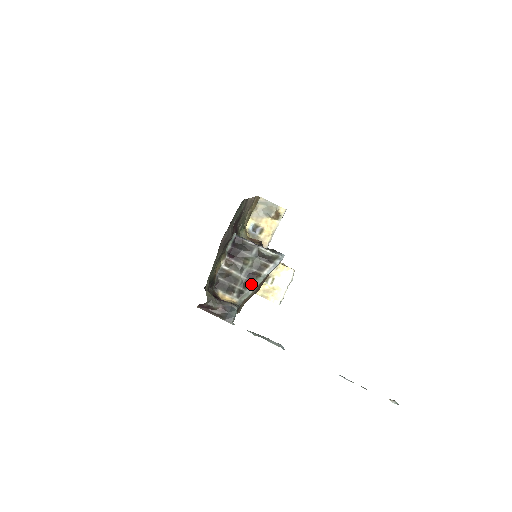
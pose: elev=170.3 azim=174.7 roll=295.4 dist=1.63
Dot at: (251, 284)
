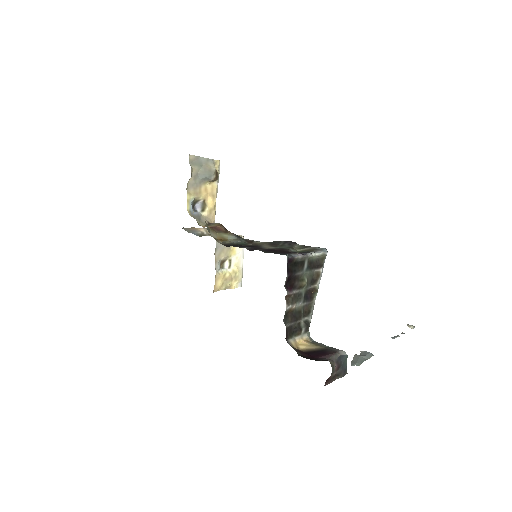
Dot at: (312, 306)
